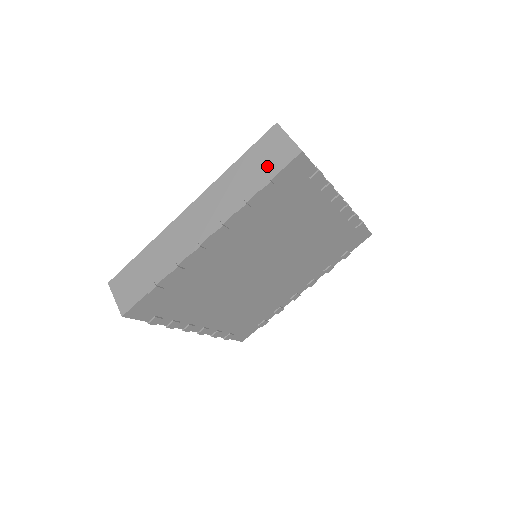
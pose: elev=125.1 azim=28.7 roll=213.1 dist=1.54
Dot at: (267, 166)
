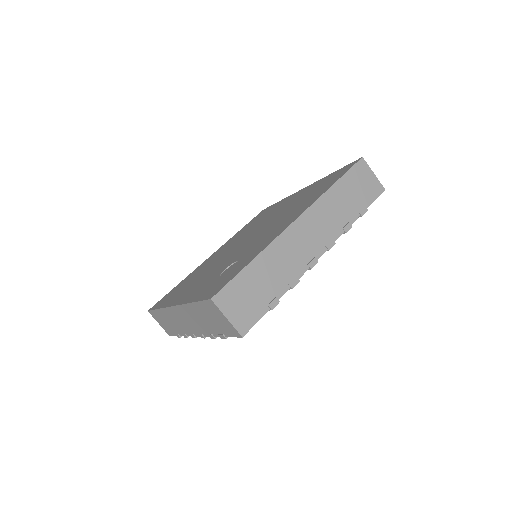
Dot at: (218, 326)
